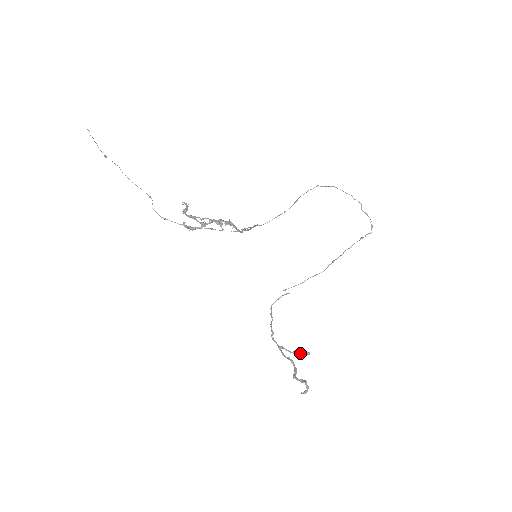
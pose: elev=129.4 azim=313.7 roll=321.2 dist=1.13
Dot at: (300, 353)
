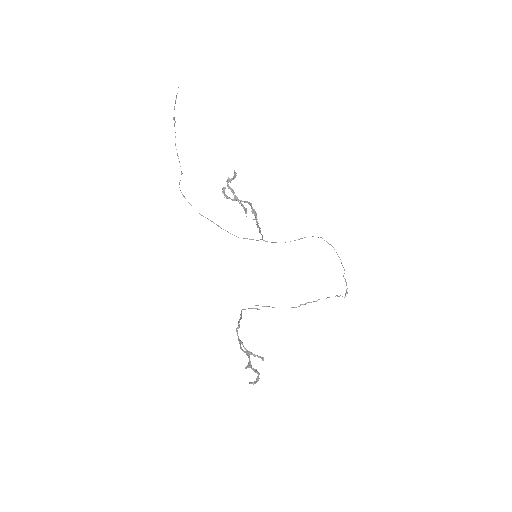
Dot at: (255, 356)
